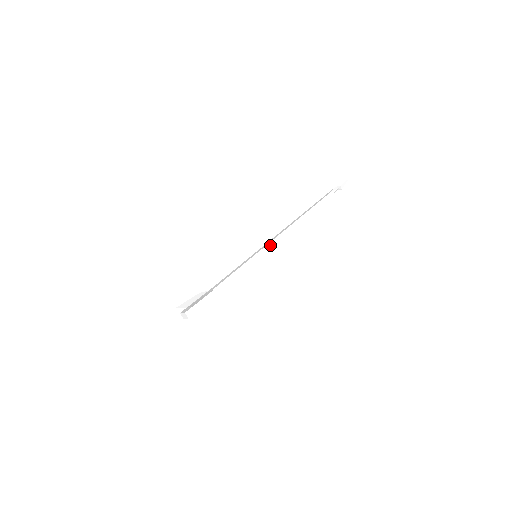
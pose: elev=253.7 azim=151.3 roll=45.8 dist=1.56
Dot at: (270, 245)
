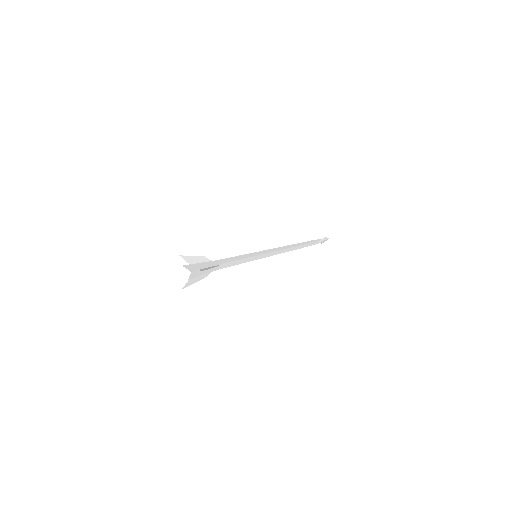
Dot at: (269, 254)
